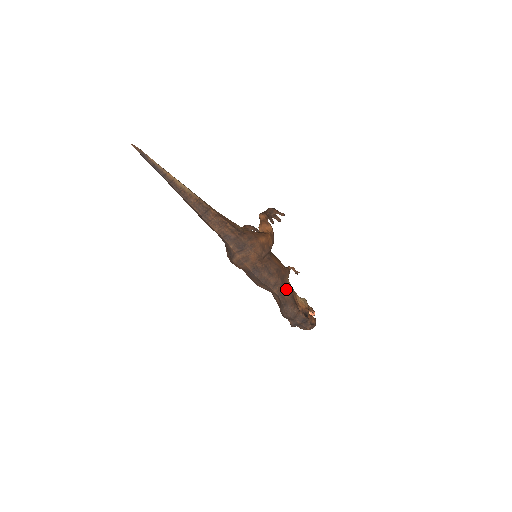
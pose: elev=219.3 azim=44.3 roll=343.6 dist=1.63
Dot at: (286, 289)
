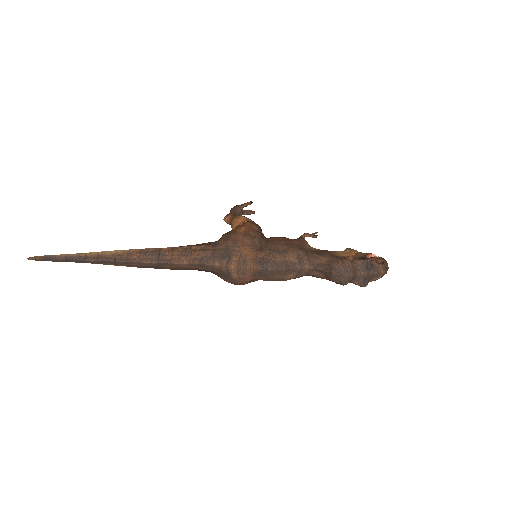
Dot at: (316, 254)
